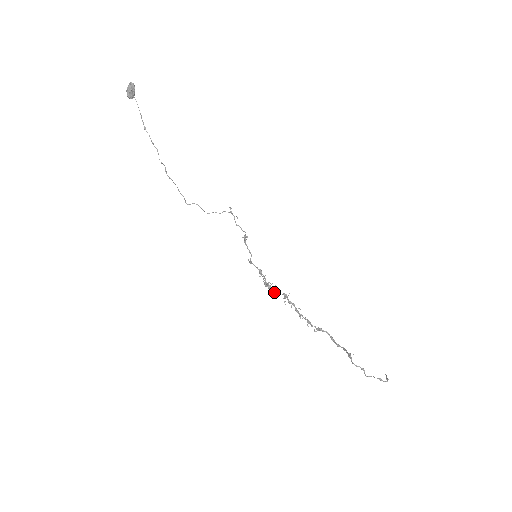
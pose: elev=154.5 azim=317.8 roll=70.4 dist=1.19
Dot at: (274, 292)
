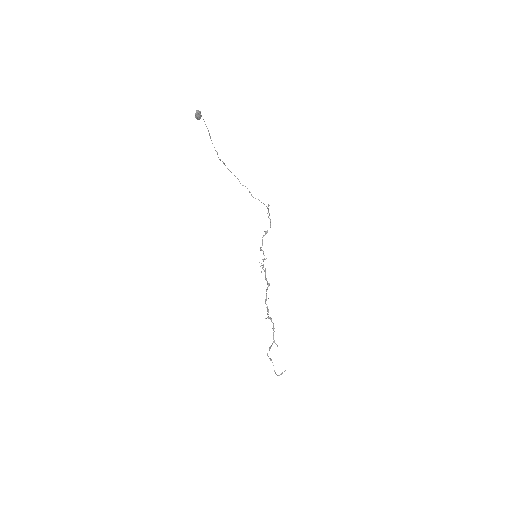
Dot at: (265, 276)
